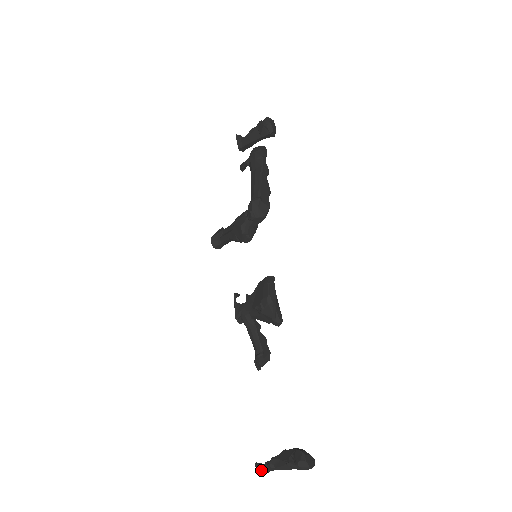
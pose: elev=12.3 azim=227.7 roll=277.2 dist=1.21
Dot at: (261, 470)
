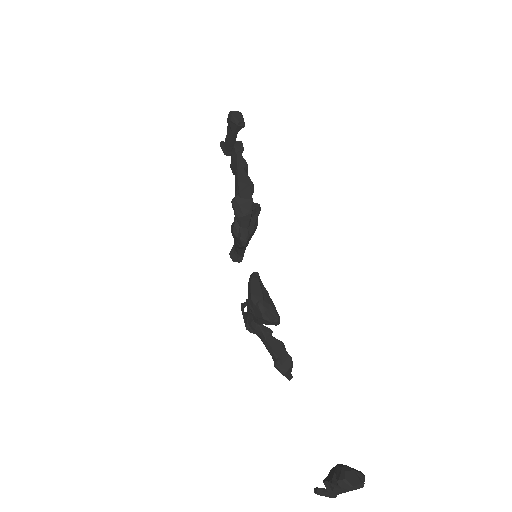
Dot at: (325, 496)
